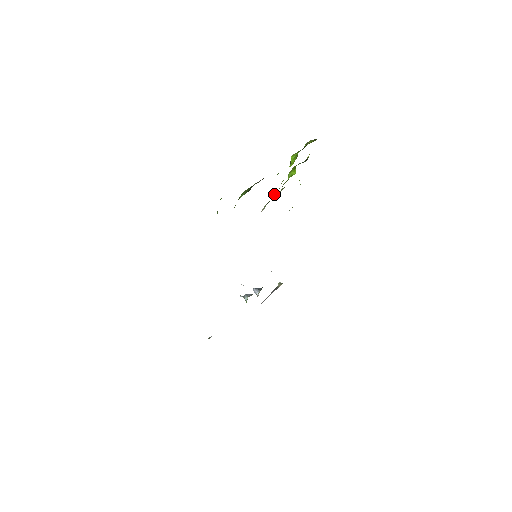
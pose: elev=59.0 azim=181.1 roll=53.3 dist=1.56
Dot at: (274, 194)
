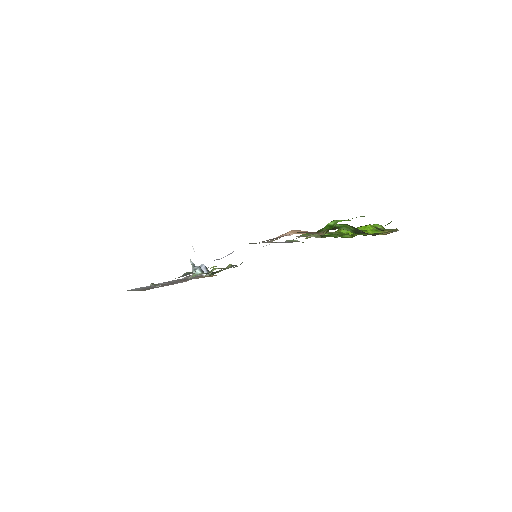
Dot at: (328, 233)
